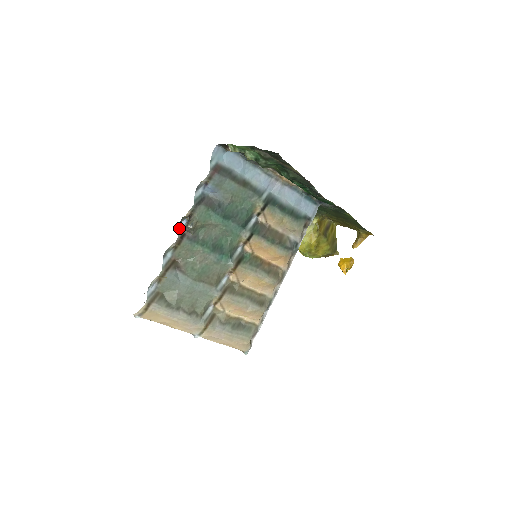
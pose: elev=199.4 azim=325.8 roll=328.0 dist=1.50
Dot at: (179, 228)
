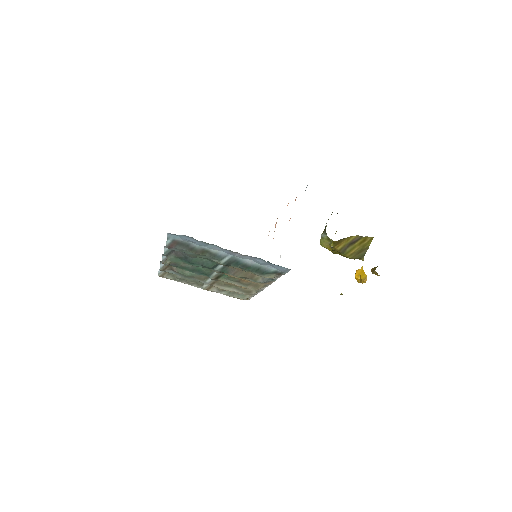
Dot at: (163, 257)
